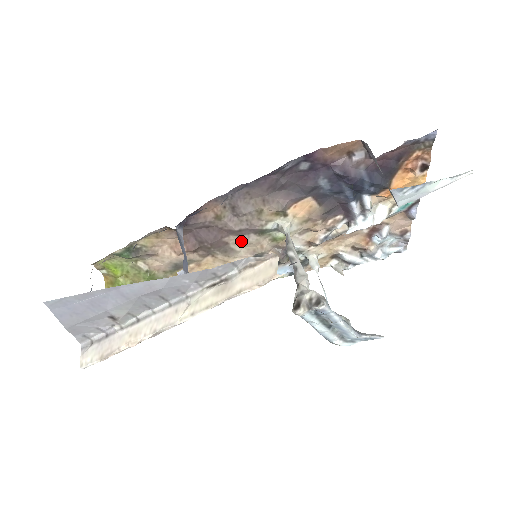
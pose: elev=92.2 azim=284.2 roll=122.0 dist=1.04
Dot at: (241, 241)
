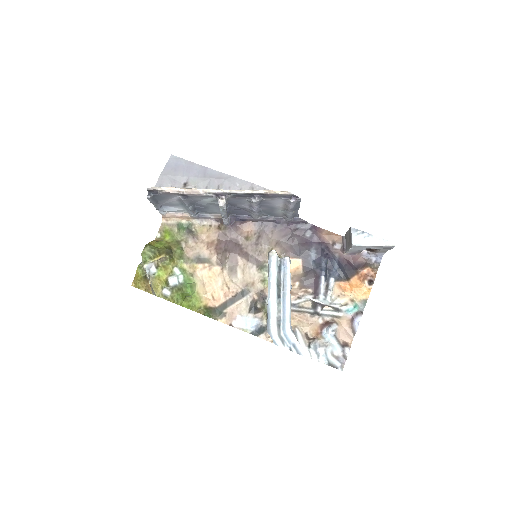
Dot at: (246, 267)
